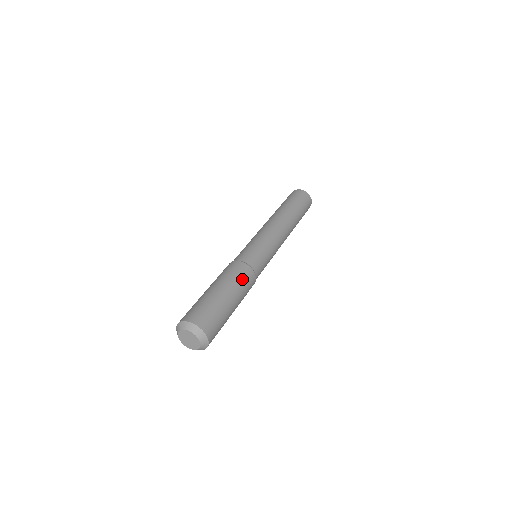
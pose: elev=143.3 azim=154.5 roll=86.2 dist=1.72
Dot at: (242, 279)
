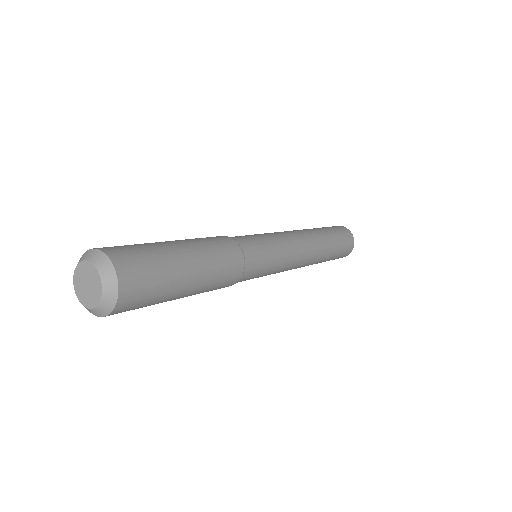
Dot at: (224, 265)
